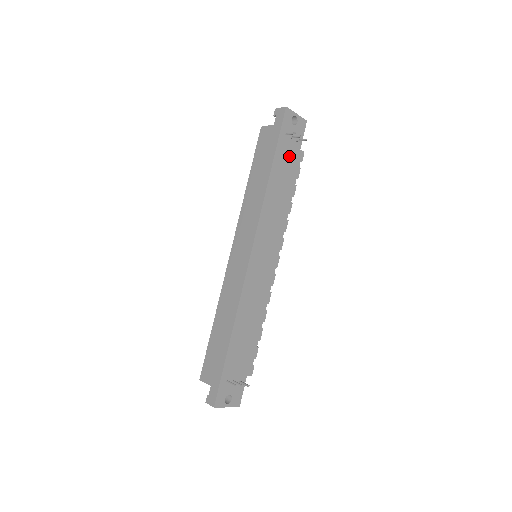
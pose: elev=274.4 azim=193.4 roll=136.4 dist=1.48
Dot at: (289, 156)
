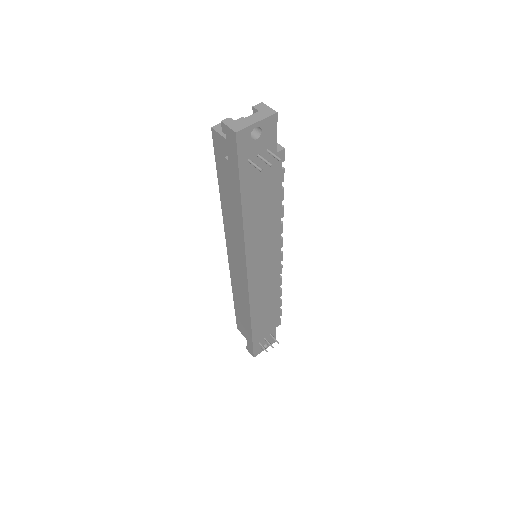
Dot at: (262, 174)
